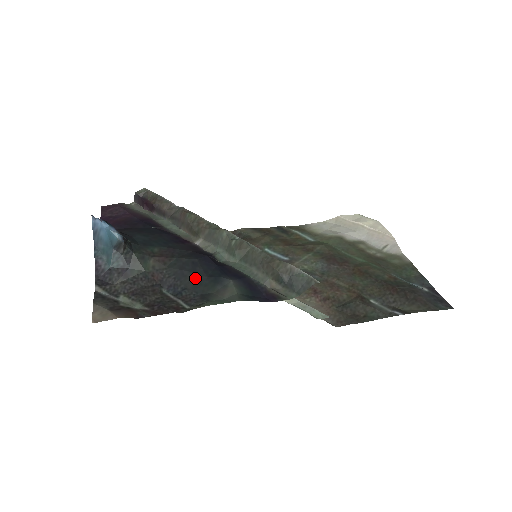
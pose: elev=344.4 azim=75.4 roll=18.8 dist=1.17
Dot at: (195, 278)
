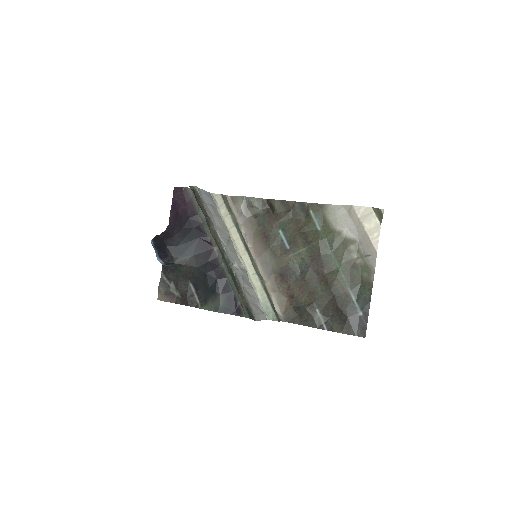
Dot at: (204, 285)
